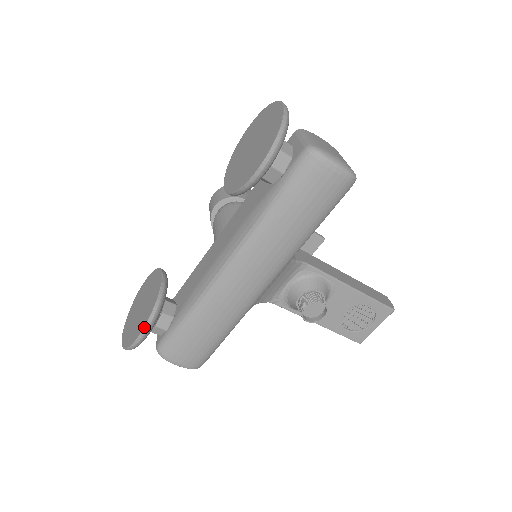
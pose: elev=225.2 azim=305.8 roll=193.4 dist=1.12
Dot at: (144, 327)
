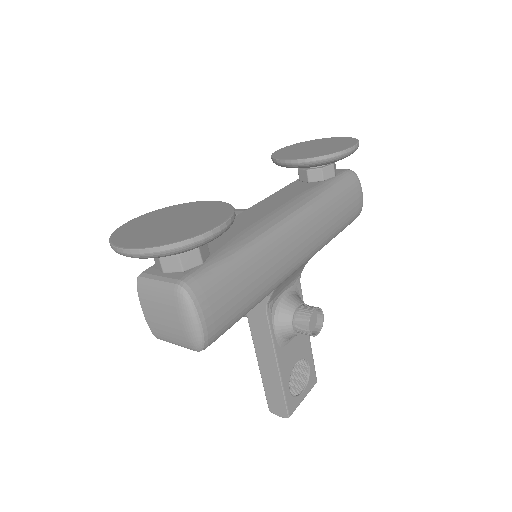
Dot at: (229, 218)
